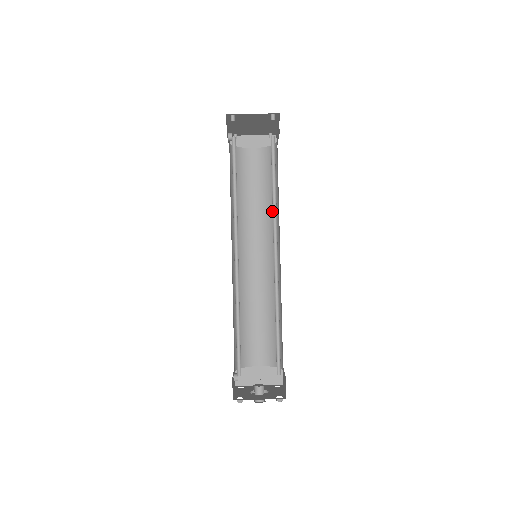
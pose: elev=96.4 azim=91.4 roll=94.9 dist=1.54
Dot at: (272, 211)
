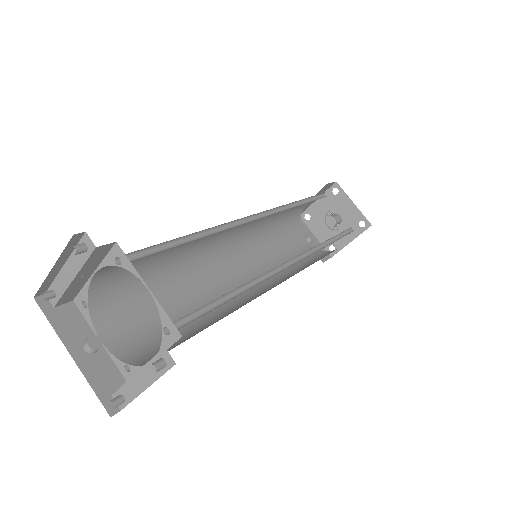
Dot at: occluded
